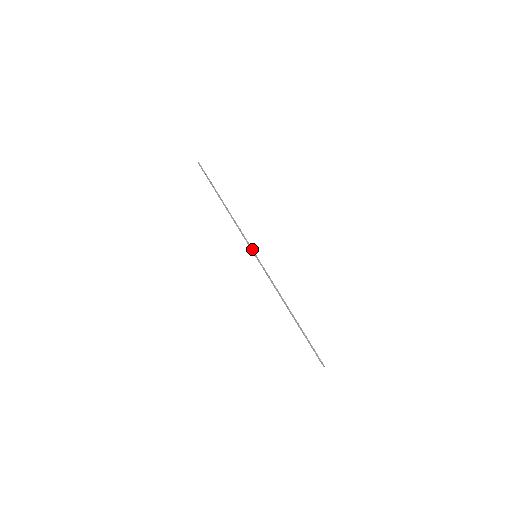
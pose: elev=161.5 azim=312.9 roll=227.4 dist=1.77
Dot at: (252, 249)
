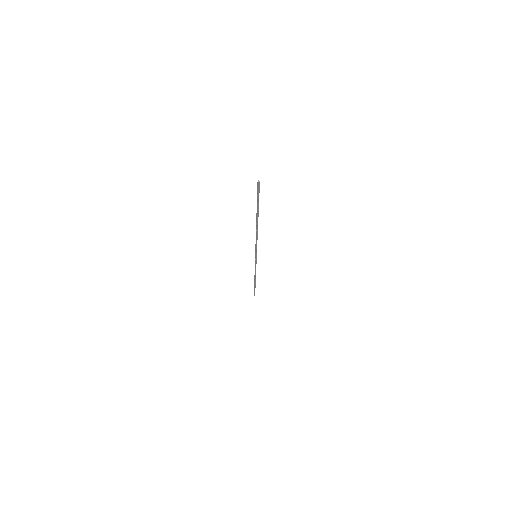
Dot at: (256, 253)
